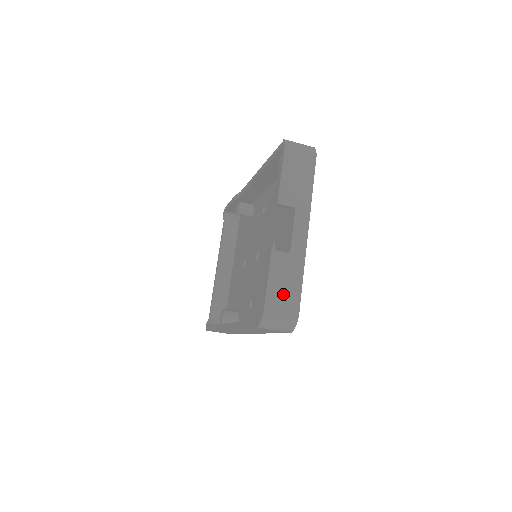
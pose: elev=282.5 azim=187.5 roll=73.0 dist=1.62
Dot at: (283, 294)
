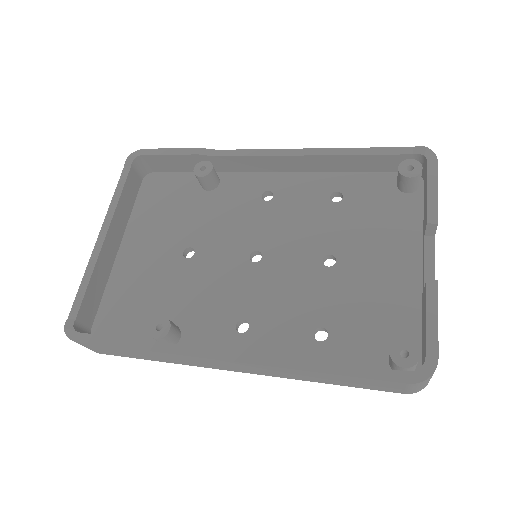
Dot at: occluded
